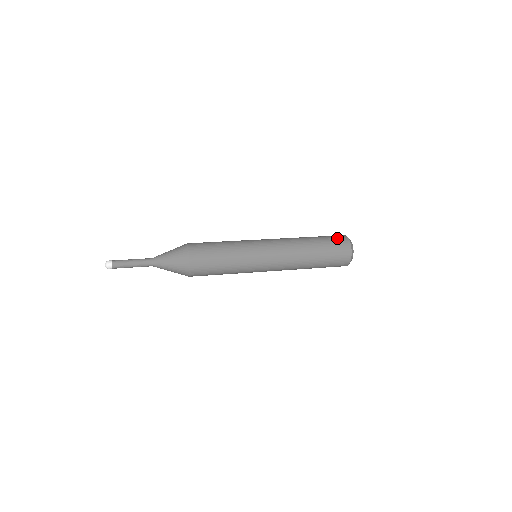
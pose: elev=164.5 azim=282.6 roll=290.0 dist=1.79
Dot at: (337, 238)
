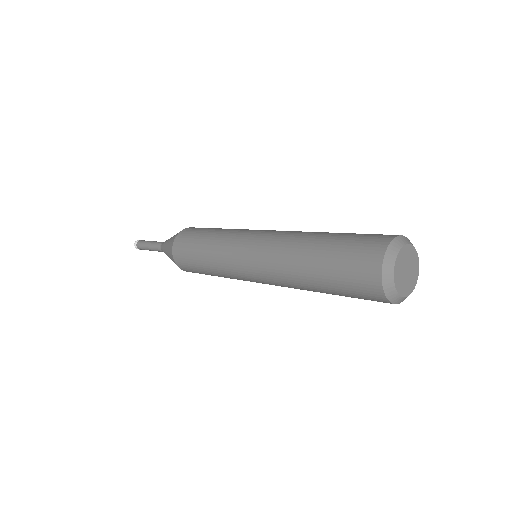
Dot at: (359, 257)
